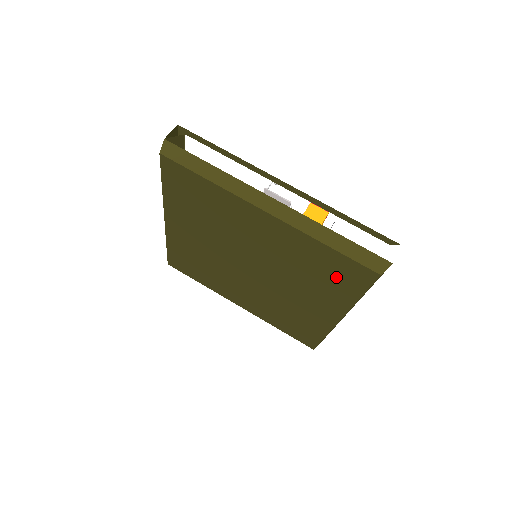
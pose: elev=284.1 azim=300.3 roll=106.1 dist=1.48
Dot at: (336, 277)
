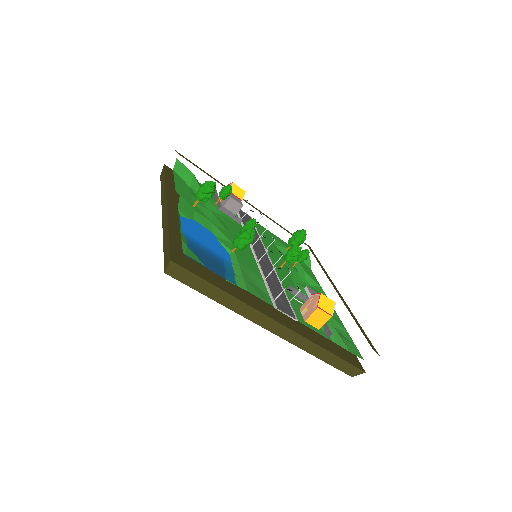
Dot at: occluded
